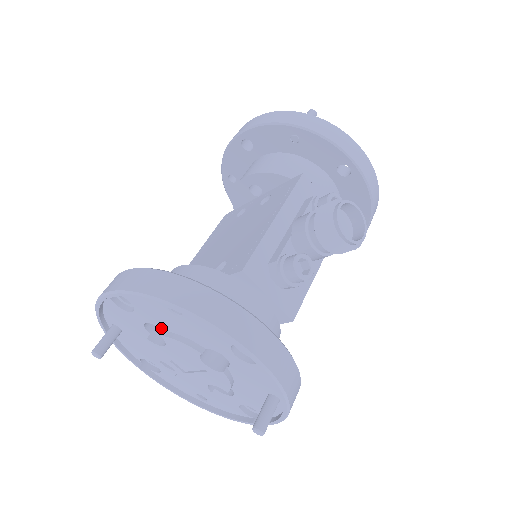
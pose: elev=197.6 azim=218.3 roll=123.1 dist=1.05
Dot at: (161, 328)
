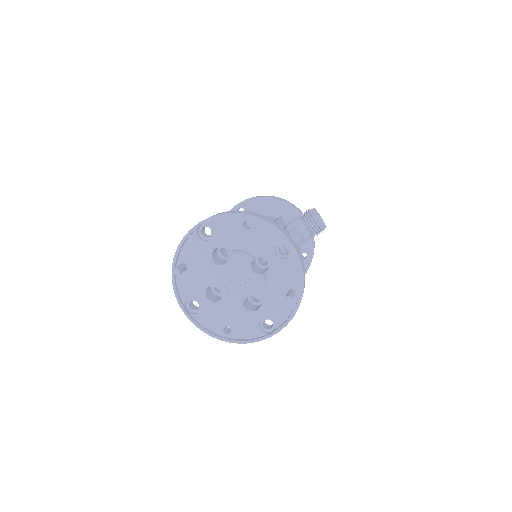
Dot at: (227, 249)
